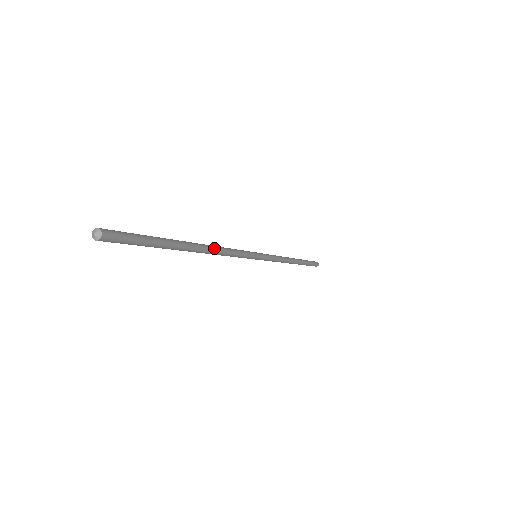
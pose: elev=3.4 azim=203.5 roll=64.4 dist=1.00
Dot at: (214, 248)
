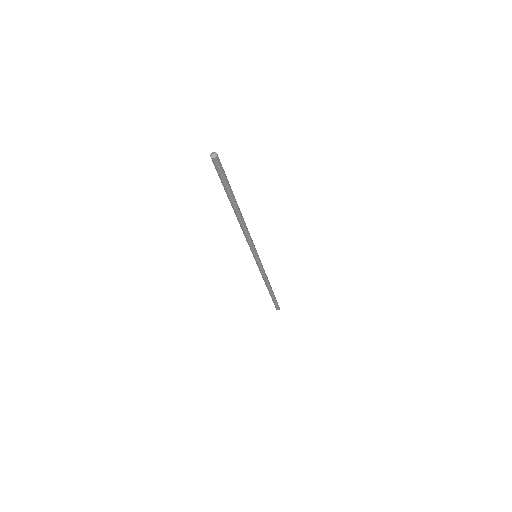
Dot at: (243, 220)
